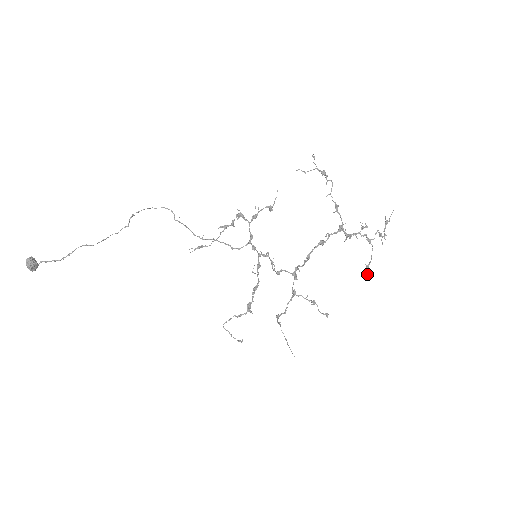
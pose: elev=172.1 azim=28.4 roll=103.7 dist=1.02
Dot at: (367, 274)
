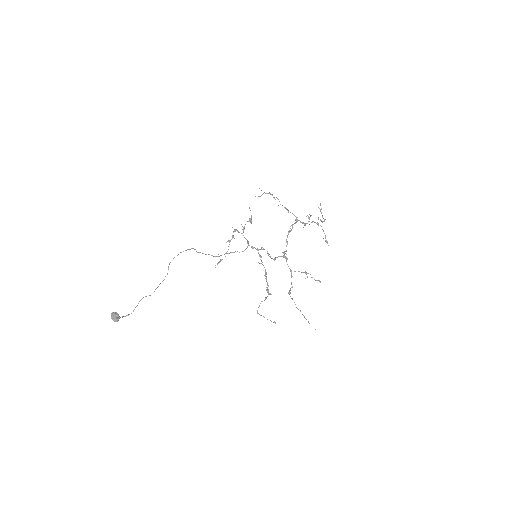
Dot at: (328, 245)
